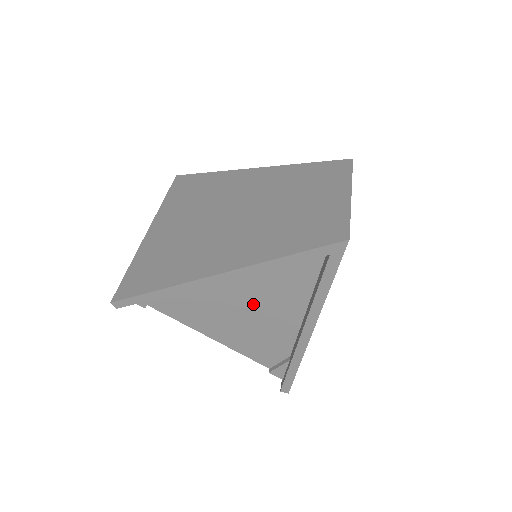
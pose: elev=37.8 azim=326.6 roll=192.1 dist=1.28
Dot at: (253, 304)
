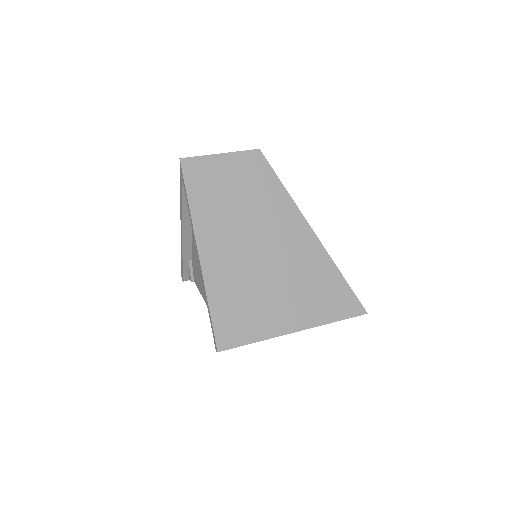
Dot at: occluded
